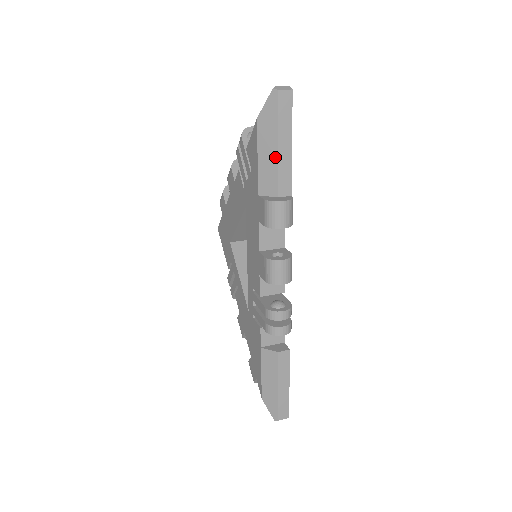
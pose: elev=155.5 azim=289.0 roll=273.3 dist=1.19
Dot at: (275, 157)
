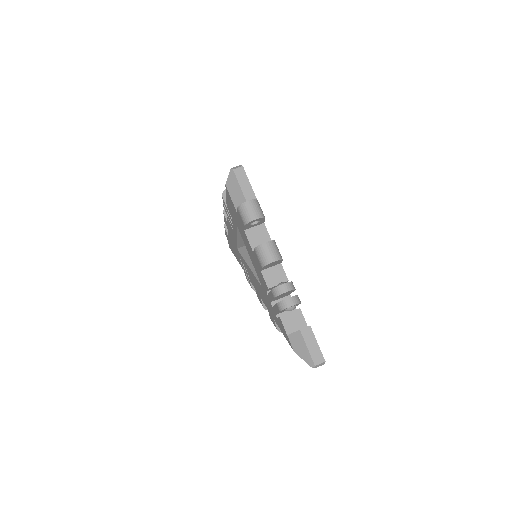
Dot at: occluded
